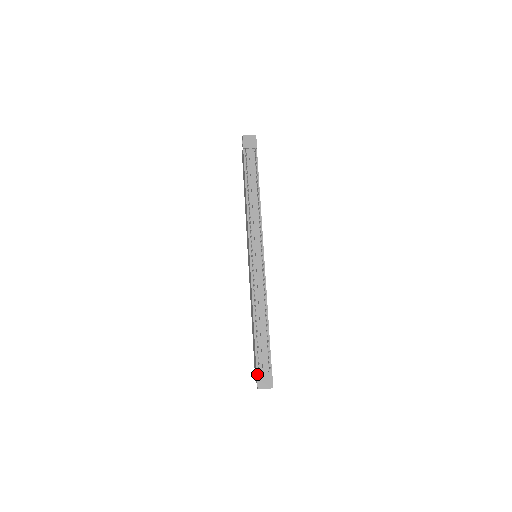
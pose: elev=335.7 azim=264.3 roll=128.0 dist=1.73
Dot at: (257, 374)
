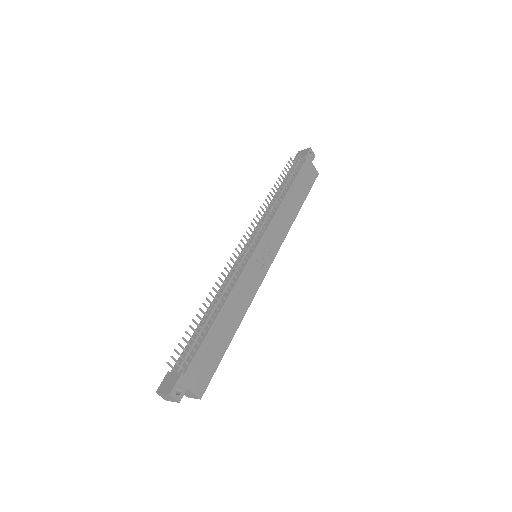
Dot at: (167, 373)
